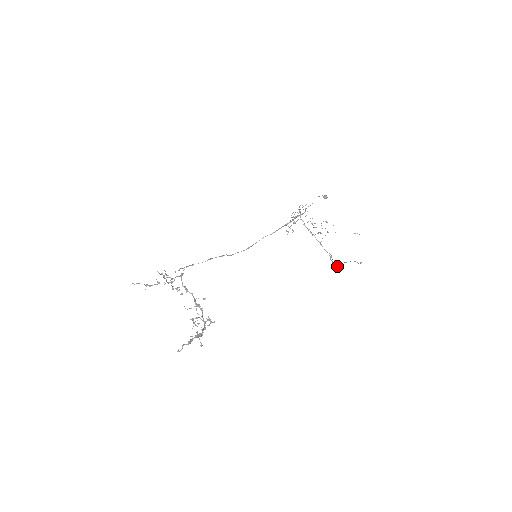
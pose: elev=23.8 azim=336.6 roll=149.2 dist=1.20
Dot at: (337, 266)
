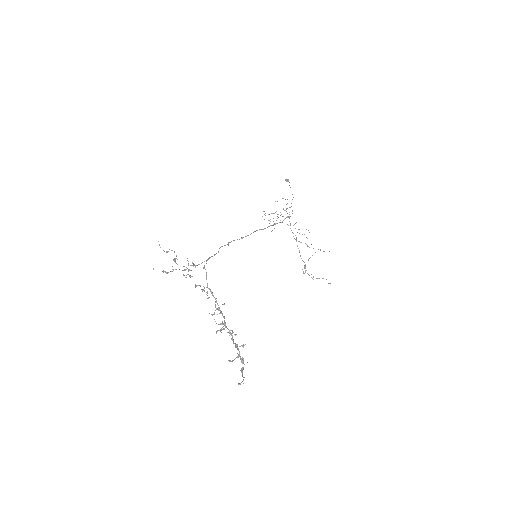
Dot at: (303, 272)
